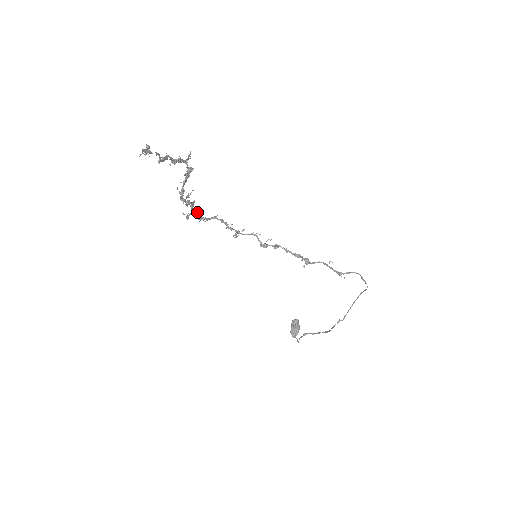
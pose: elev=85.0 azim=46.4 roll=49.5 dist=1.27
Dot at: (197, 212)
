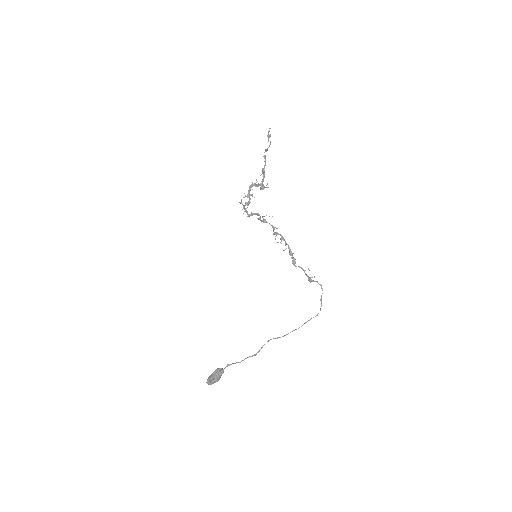
Dot at: (246, 208)
